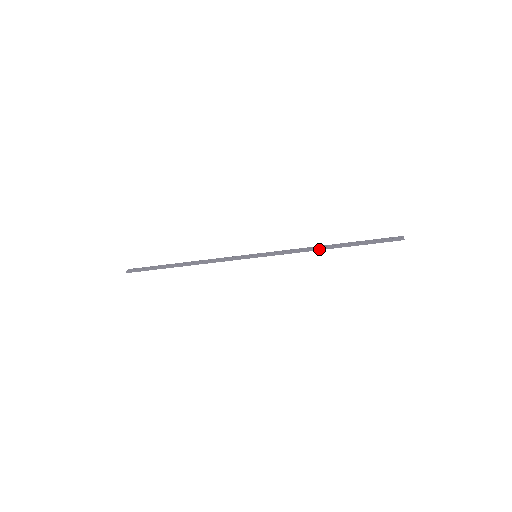
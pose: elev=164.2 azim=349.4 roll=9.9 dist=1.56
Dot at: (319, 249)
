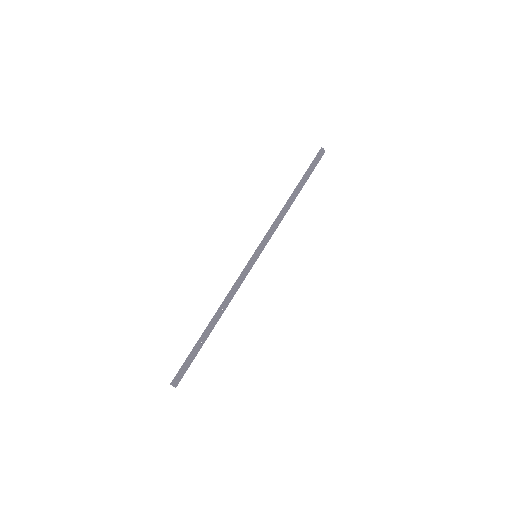
Dot at: (286, 204)
